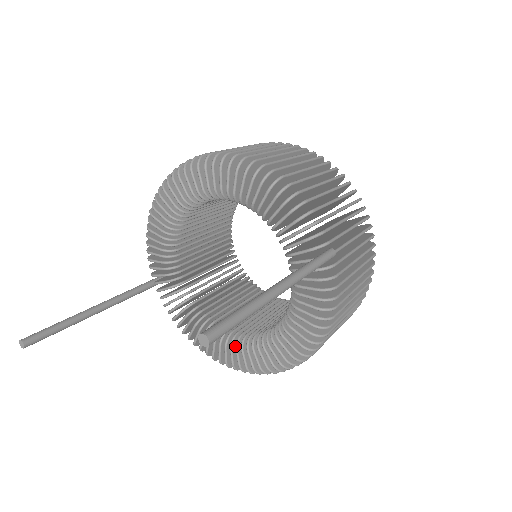
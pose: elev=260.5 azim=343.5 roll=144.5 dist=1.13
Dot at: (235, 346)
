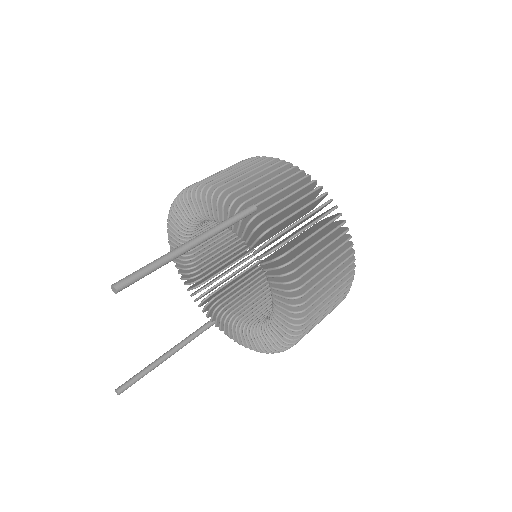
Dot at: occluded
